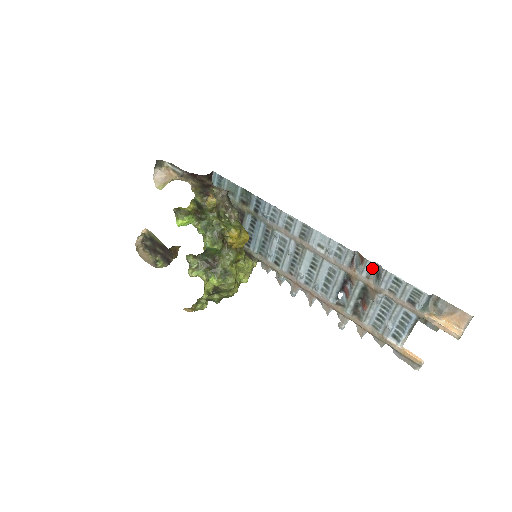
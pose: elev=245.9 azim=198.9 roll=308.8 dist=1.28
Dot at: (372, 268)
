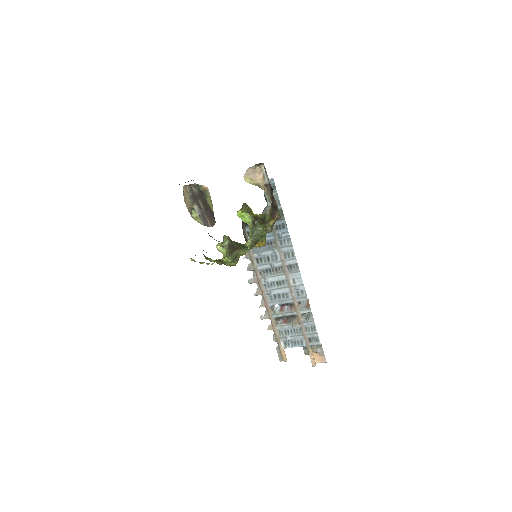
Dot at: (308, 312)
